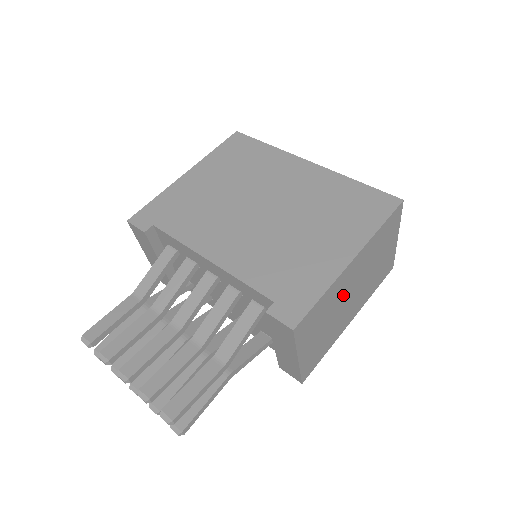
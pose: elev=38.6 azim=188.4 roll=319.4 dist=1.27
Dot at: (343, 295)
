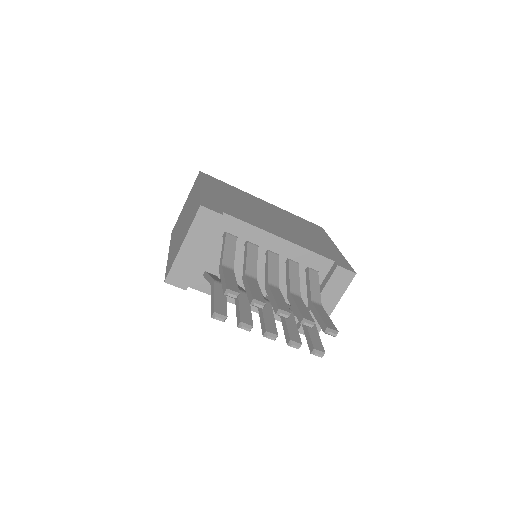
Dot at: occluded
